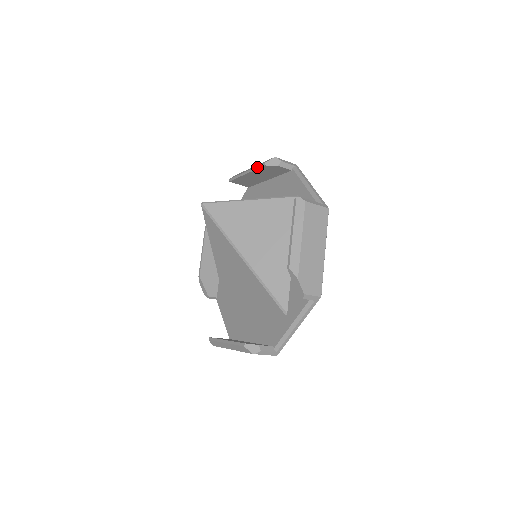
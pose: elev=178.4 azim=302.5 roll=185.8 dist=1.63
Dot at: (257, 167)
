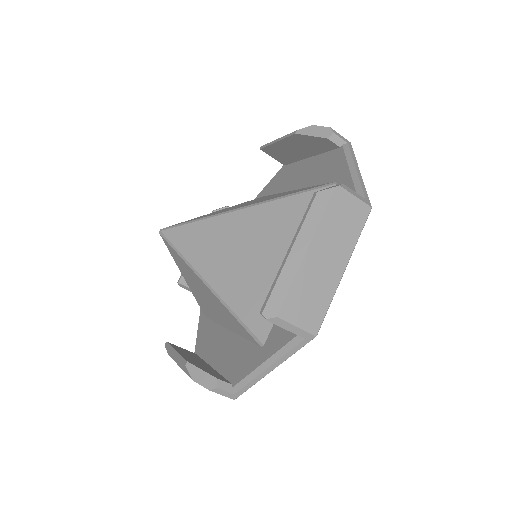
Dot at: occluded
